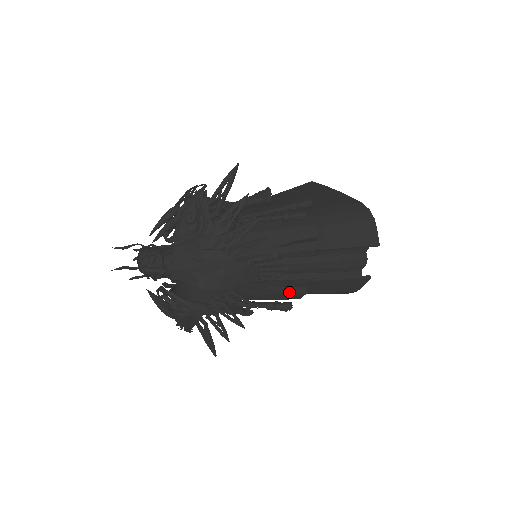
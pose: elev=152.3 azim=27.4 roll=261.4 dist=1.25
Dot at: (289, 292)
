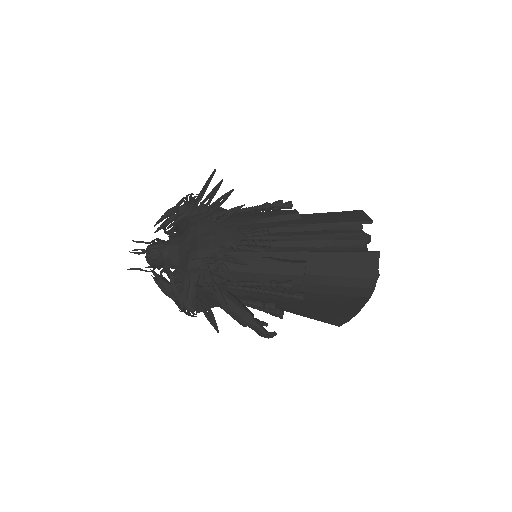
Dot at: (286, 262)
